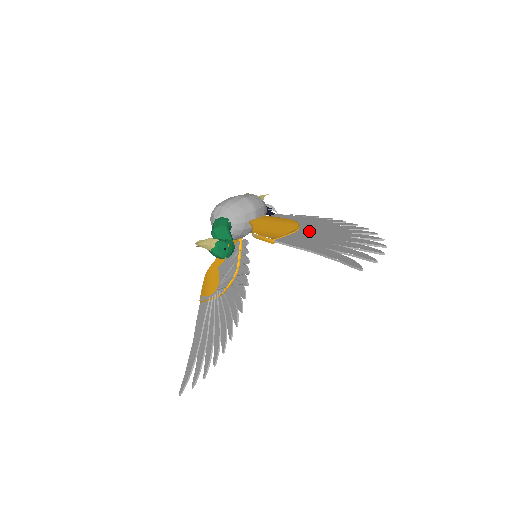
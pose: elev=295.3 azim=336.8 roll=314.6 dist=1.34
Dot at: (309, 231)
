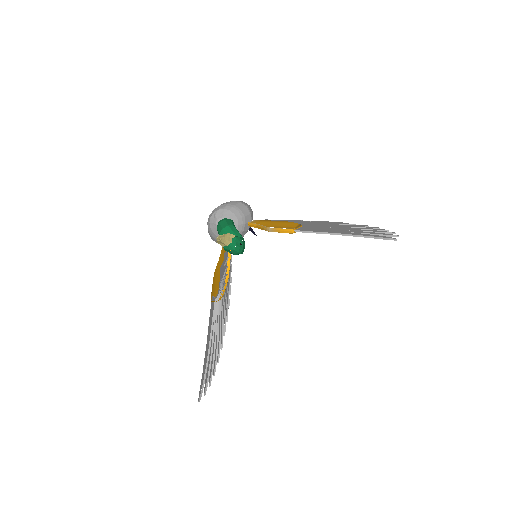
Dot at: (312, 226)
